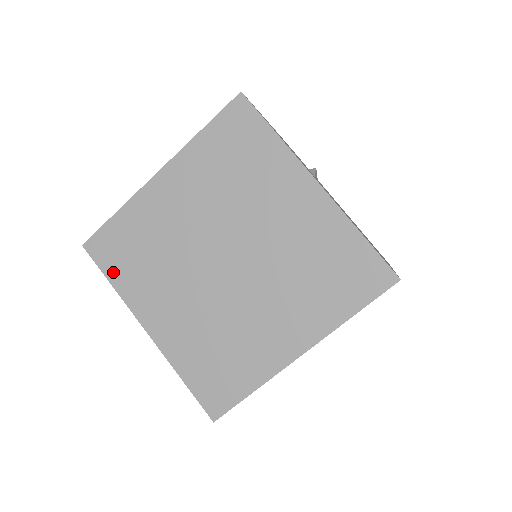
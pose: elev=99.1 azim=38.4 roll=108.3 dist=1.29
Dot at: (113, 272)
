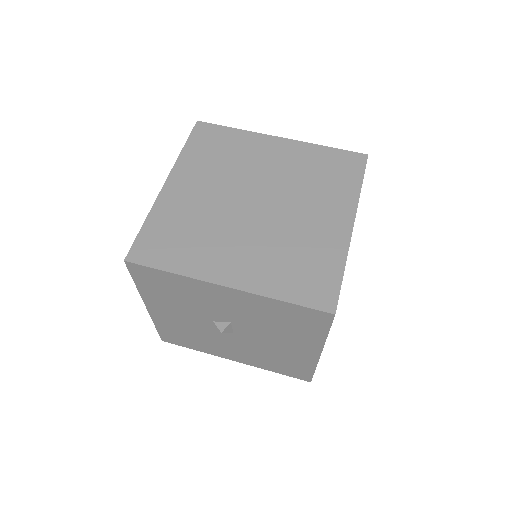
Dot at: (193, 145)
